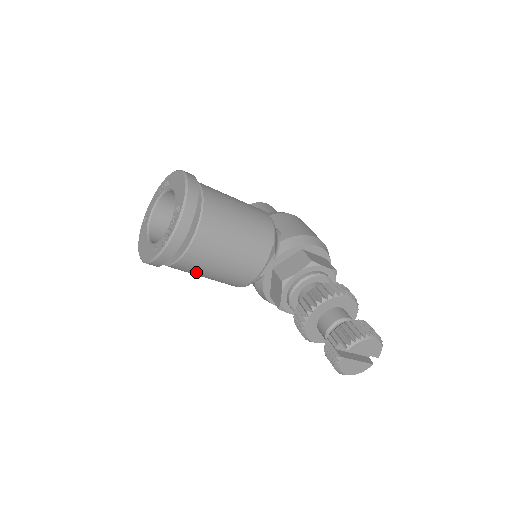
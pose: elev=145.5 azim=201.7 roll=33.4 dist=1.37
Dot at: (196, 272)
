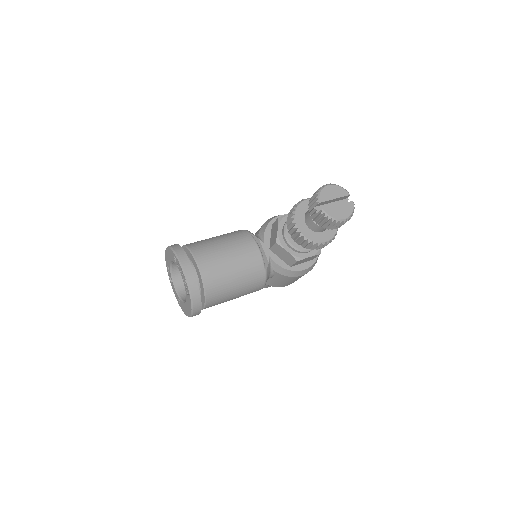
Dot at: (225, 287)
